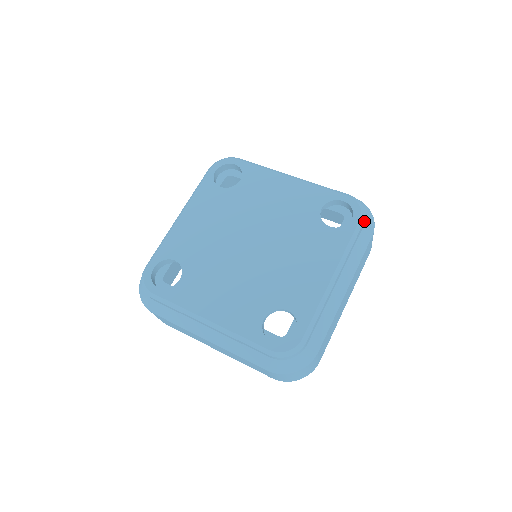
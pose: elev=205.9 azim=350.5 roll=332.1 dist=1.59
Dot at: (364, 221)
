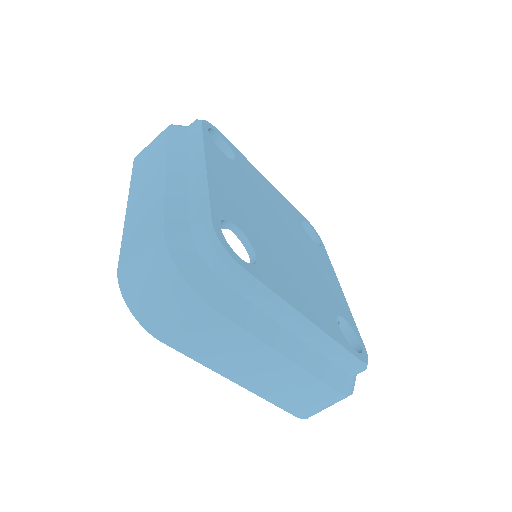
Dot at: (354, 373)
